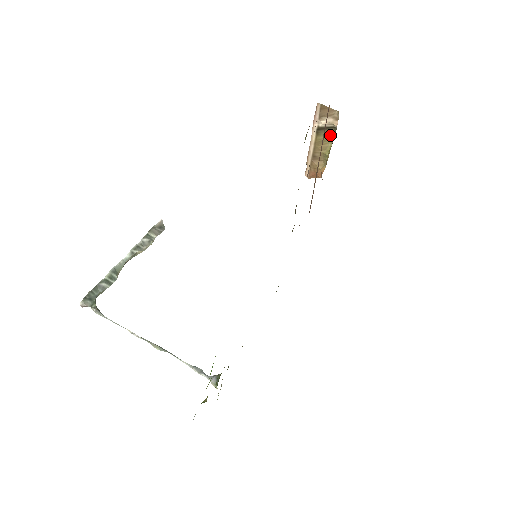
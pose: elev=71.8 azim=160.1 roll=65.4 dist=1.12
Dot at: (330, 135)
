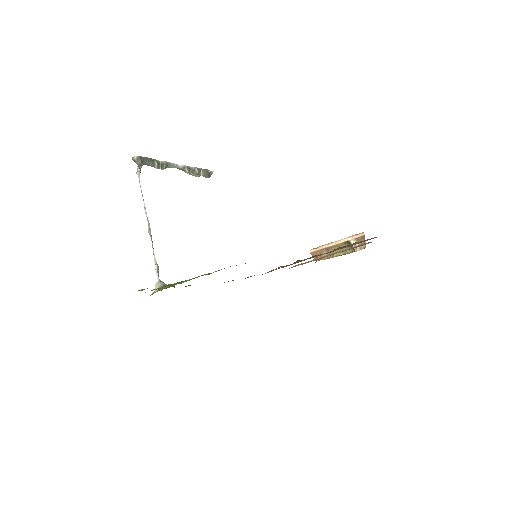
Dot at: (348, 250)
